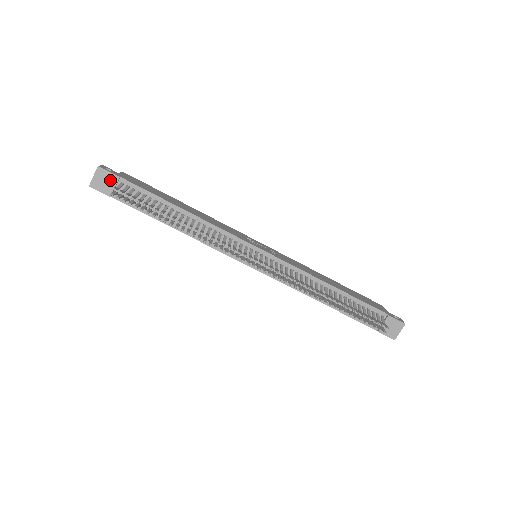
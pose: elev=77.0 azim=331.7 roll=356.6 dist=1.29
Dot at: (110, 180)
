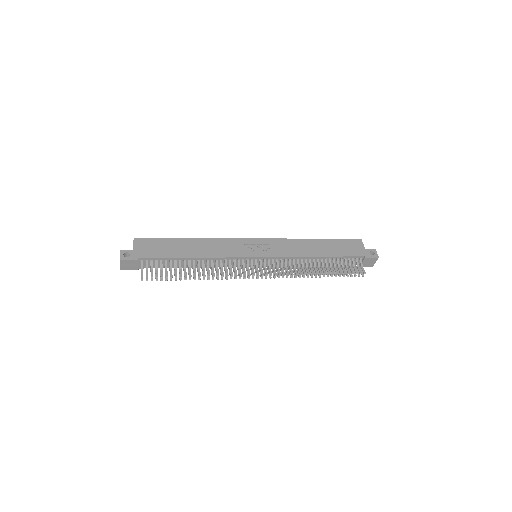
Dot at: (133, 263)
